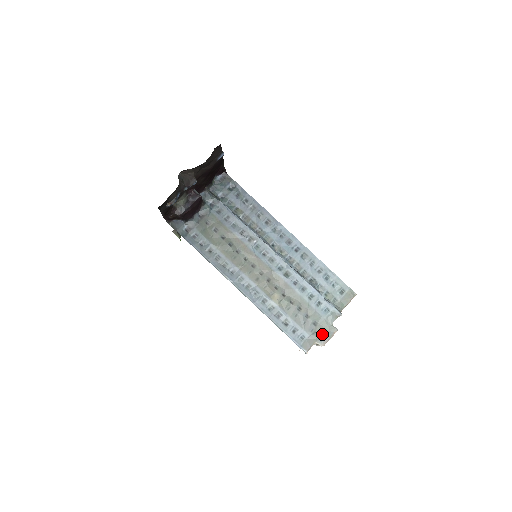
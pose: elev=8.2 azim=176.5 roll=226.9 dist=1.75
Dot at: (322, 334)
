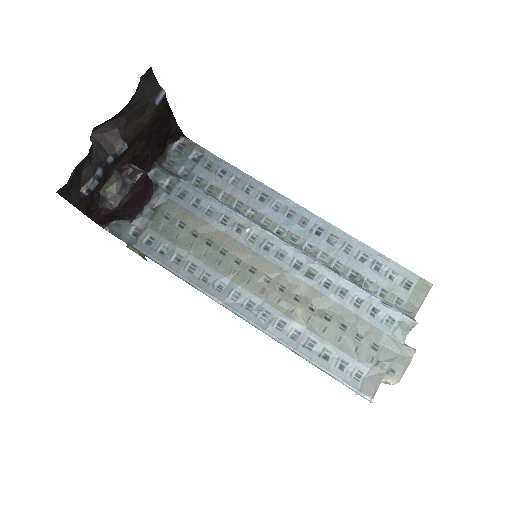
Dot at: (391, 363)
